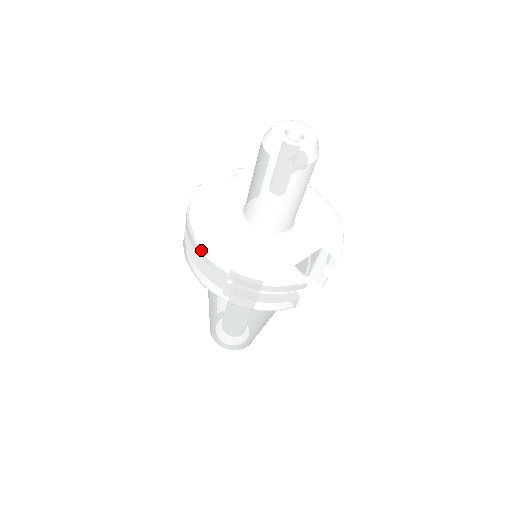
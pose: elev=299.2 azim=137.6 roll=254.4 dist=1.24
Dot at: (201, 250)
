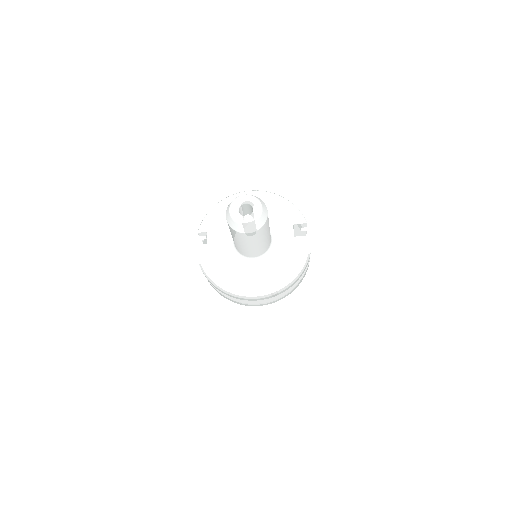
Dot at: (251, 299)
